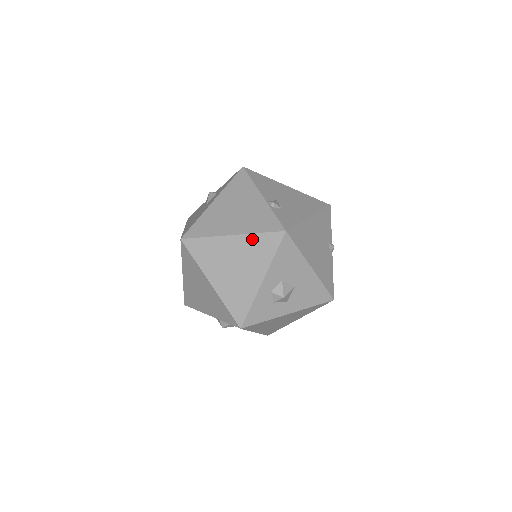
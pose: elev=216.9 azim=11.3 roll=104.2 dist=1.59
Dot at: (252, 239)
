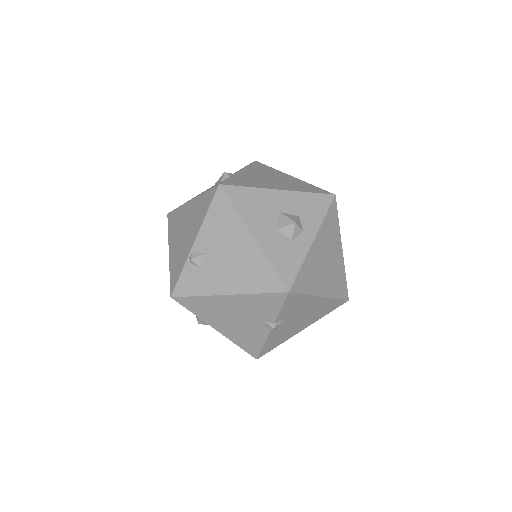
Dot at: occluded
